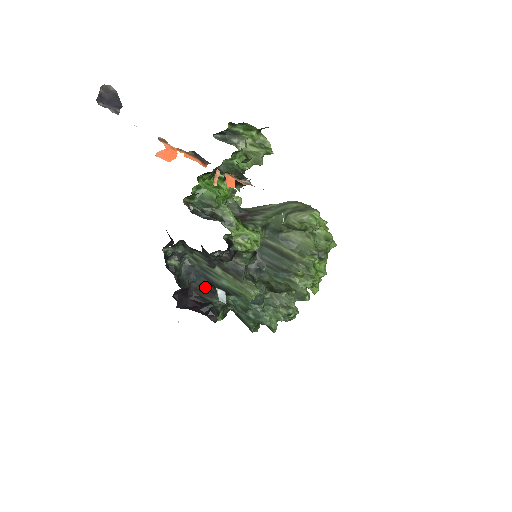
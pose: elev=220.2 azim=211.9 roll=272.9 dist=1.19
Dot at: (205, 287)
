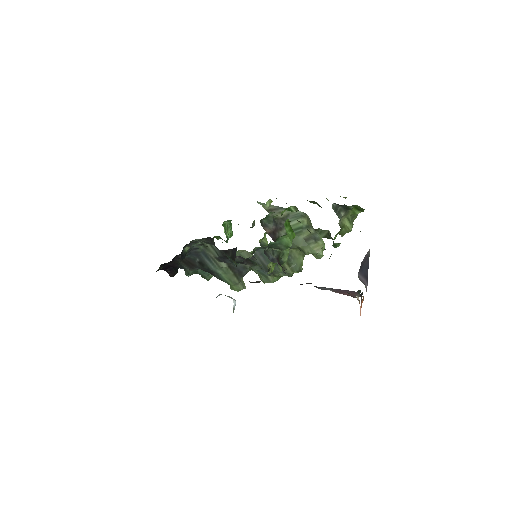
Dot at: (190, 260)
